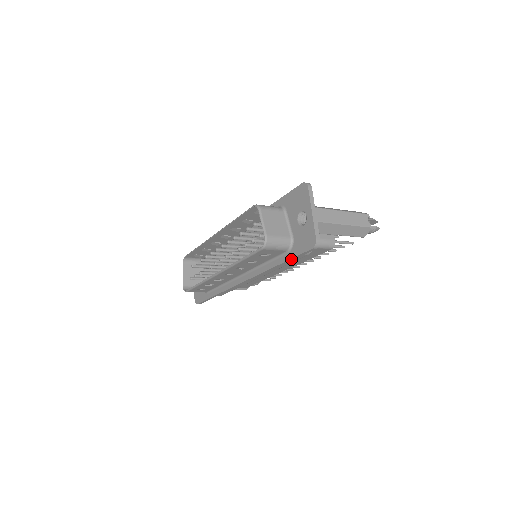
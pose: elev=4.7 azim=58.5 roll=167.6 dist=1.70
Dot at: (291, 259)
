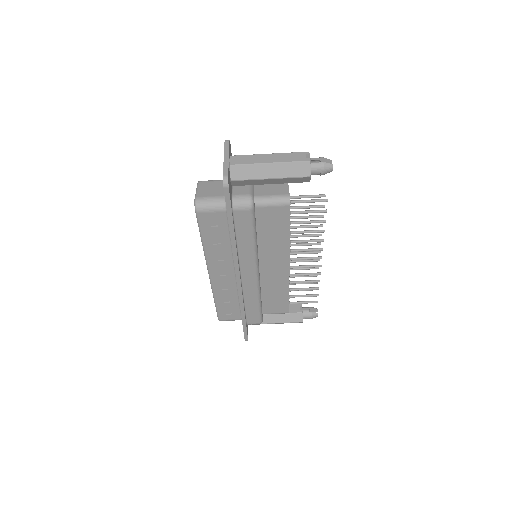
Dot at: (229, 216)
